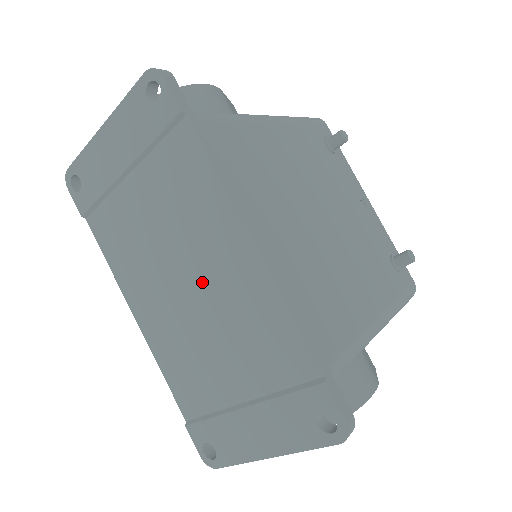
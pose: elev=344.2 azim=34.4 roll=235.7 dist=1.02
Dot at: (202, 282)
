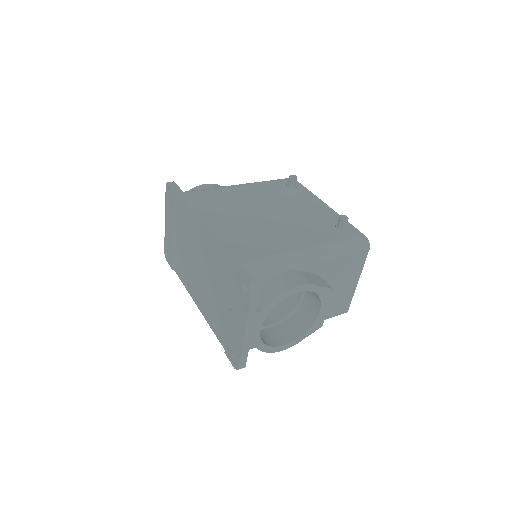
Dot at: (203, 261)
